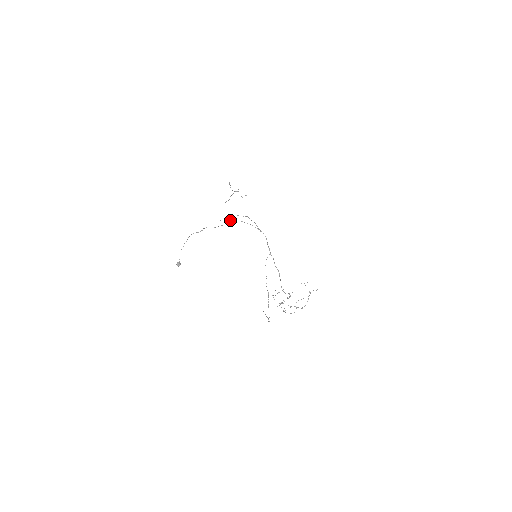
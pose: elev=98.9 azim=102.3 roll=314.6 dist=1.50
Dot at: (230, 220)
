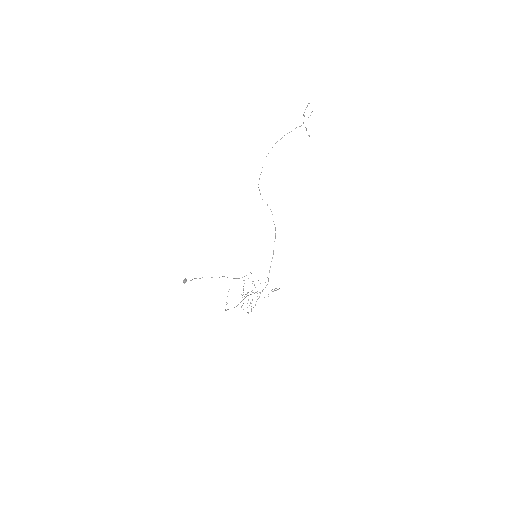
Dot at: occluded
